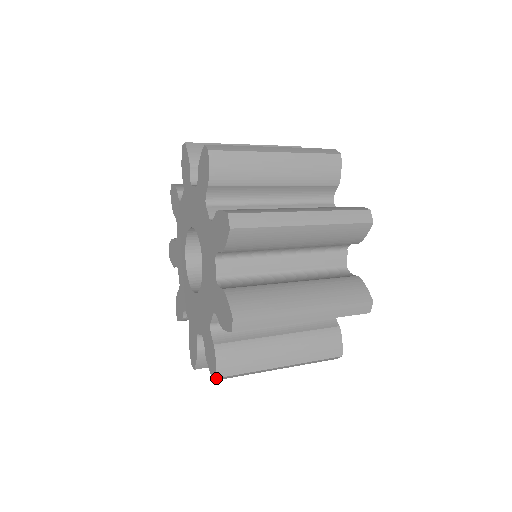
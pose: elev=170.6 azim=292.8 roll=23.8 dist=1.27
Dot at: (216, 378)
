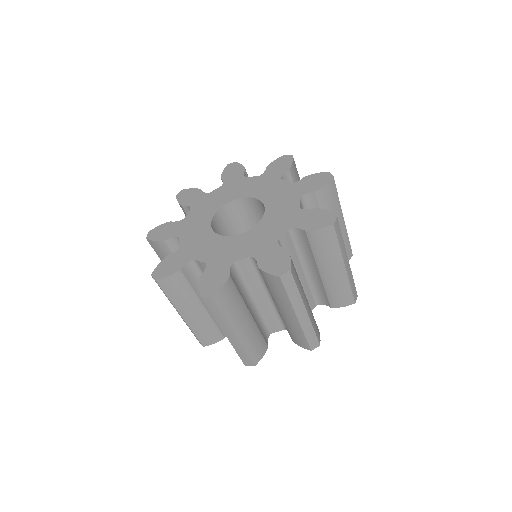
Dot at: occluded
